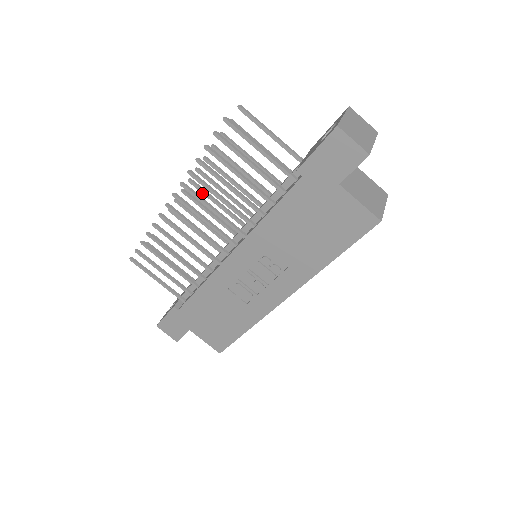
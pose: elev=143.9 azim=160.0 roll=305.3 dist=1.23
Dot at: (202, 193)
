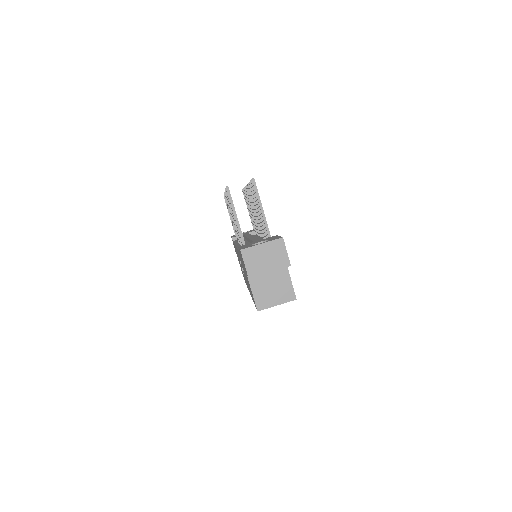
Dot at: (250, 198)
